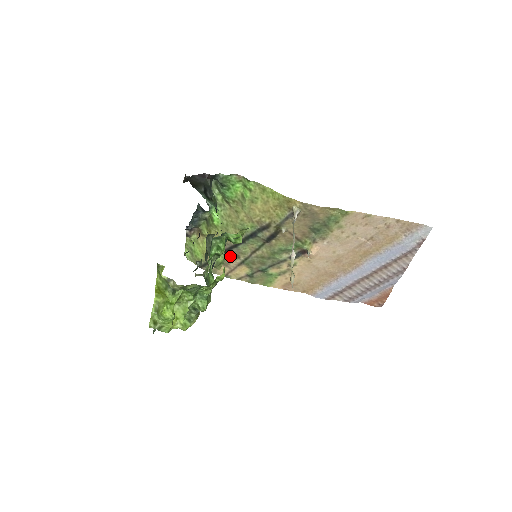
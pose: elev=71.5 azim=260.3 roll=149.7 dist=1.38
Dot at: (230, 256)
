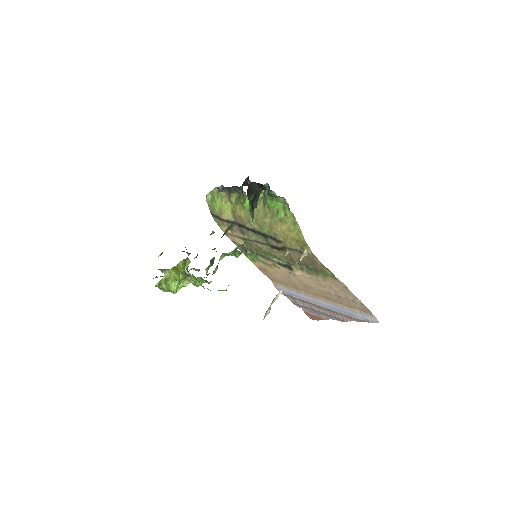
Dot at: (238, 229)
